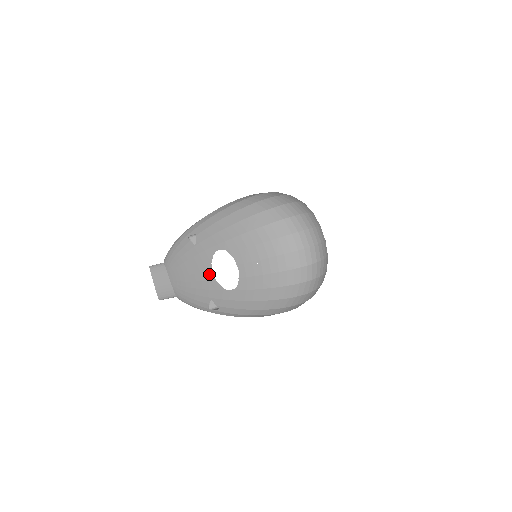
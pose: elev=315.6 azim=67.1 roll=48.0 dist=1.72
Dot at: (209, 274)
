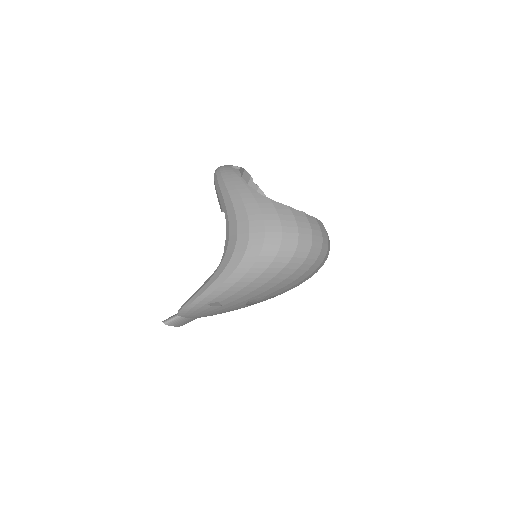
Dot at: occluded
